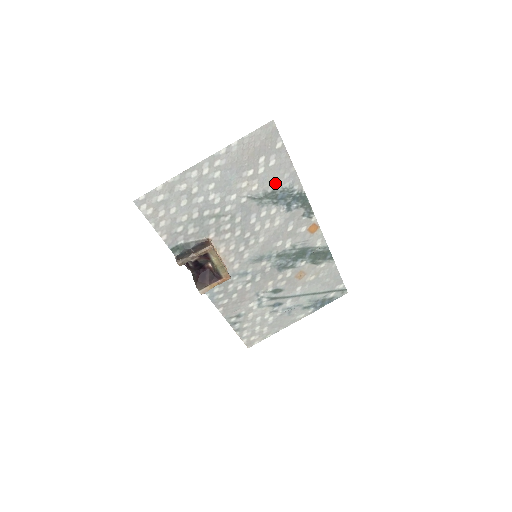
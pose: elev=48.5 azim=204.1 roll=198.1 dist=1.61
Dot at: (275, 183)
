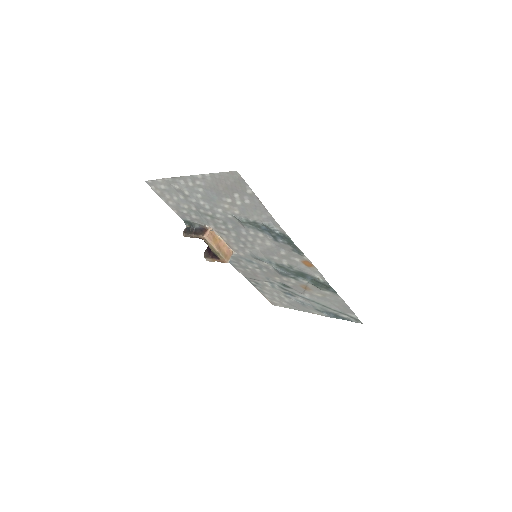
Dot at: (255, 217)
